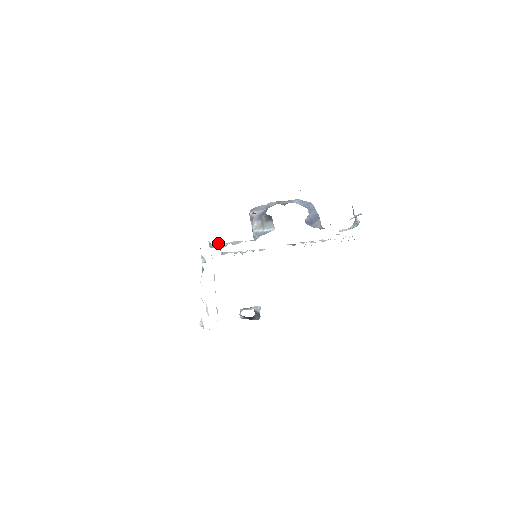
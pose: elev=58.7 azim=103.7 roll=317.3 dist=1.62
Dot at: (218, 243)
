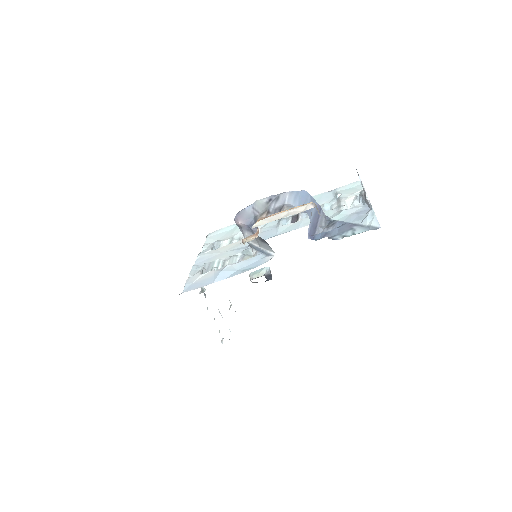
Dot at: (210, 262)
